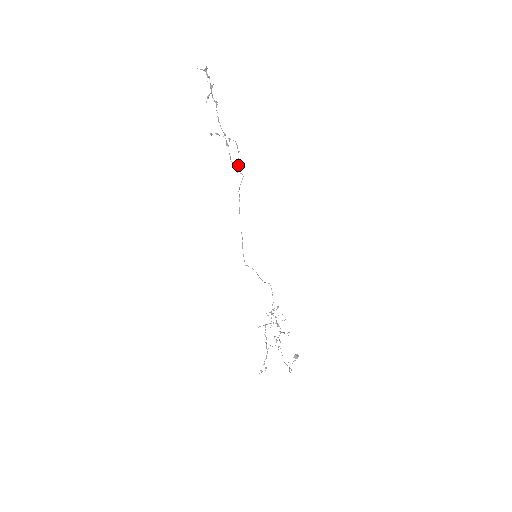
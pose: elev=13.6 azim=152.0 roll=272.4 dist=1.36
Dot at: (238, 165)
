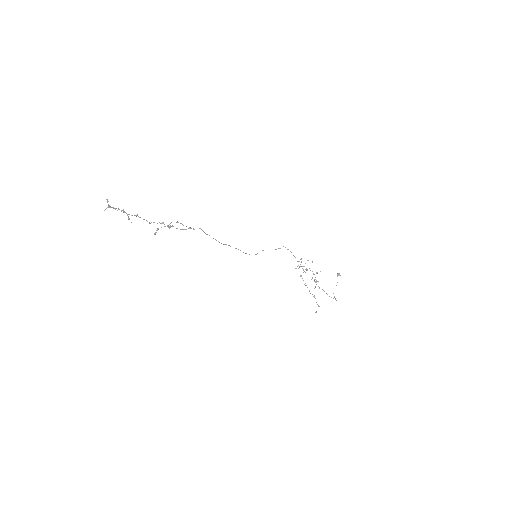
Dot at: (190, 228)
